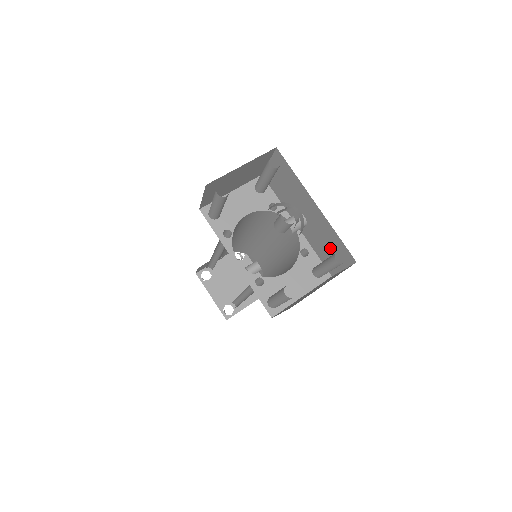
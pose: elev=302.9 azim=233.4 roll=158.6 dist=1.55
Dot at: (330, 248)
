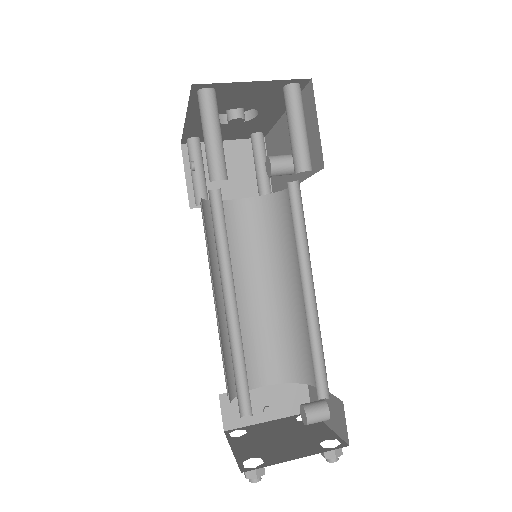
Dot at: occluded
